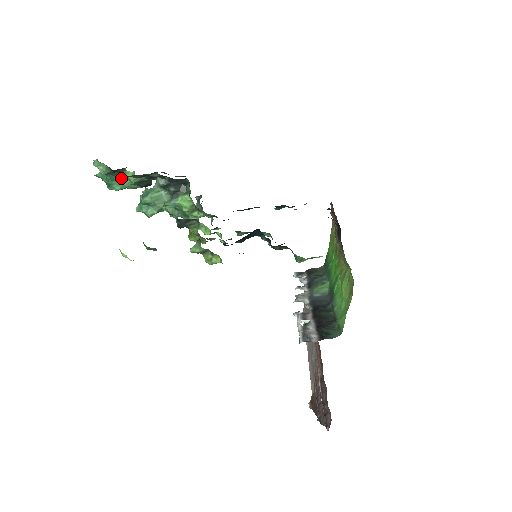
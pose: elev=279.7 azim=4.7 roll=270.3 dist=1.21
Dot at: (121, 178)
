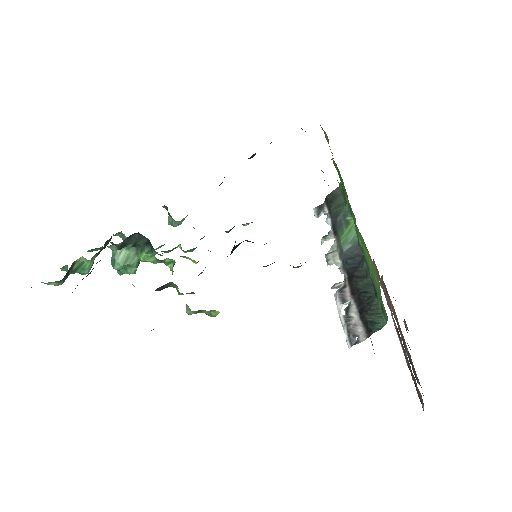
Dot at: (75, 288)
